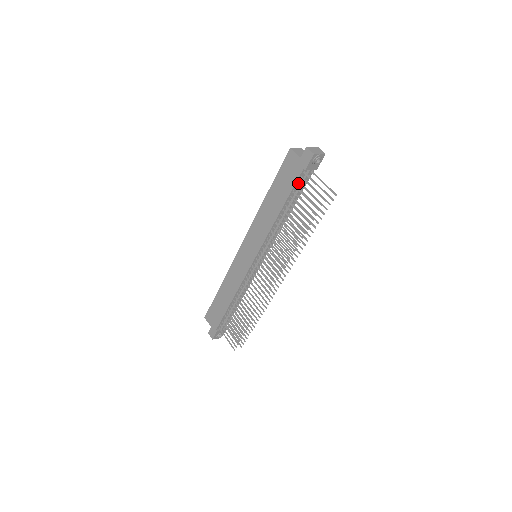
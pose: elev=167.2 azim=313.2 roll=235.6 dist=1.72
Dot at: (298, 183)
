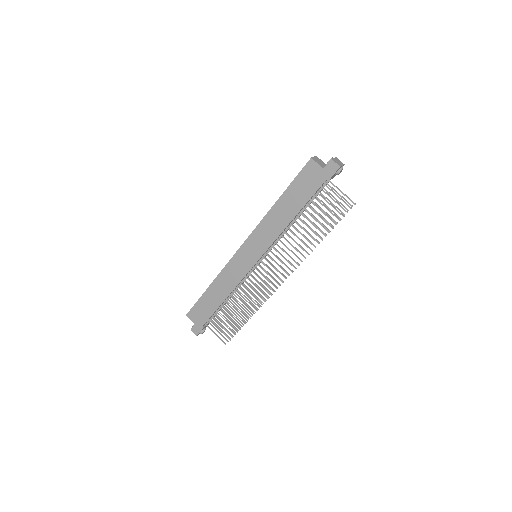
Dot at: (316, 191)
